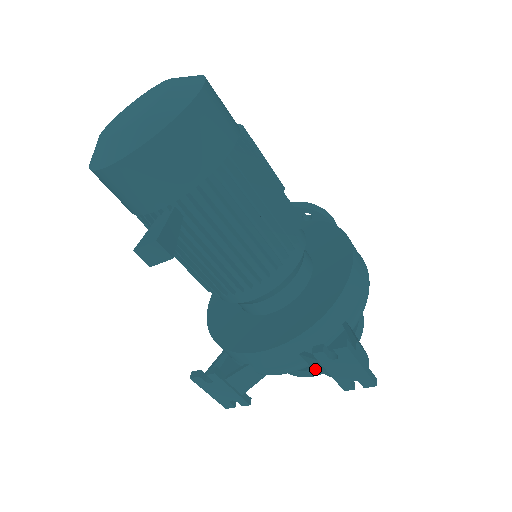
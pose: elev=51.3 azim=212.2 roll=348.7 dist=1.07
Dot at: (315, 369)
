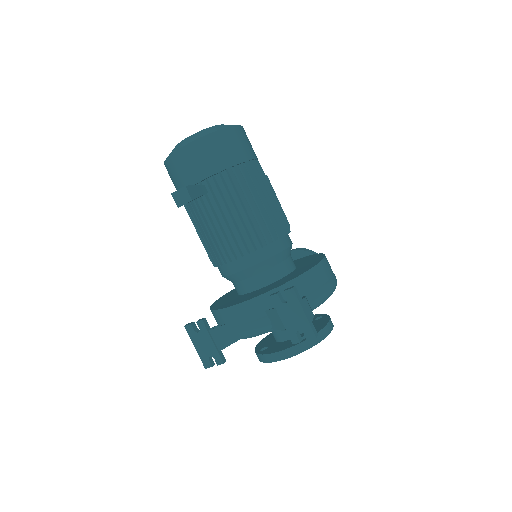
Dot at: (275, 328)
